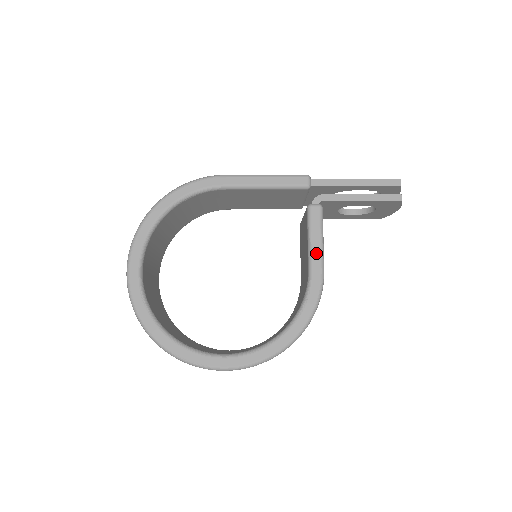
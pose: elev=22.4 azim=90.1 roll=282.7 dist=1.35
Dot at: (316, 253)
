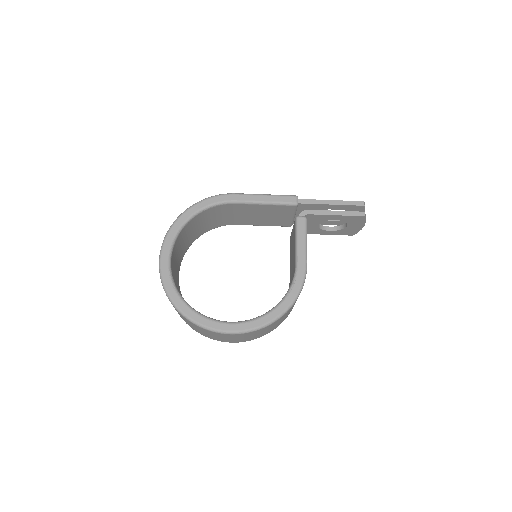
Dot at: (301, 250)
